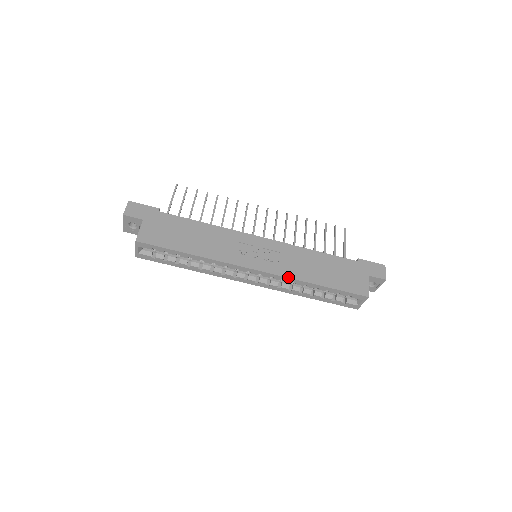
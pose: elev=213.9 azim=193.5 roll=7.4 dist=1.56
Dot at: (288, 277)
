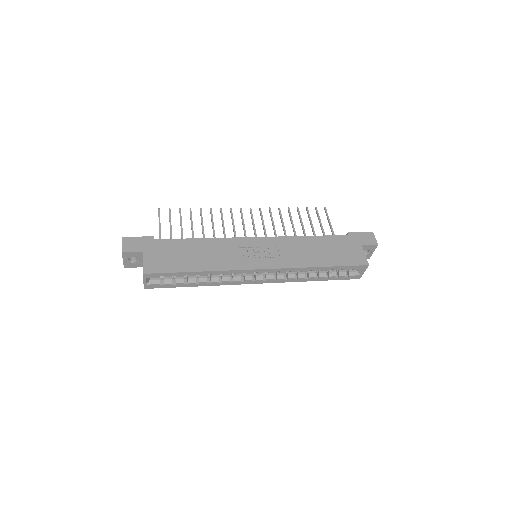
Dot at: (293, 267)
